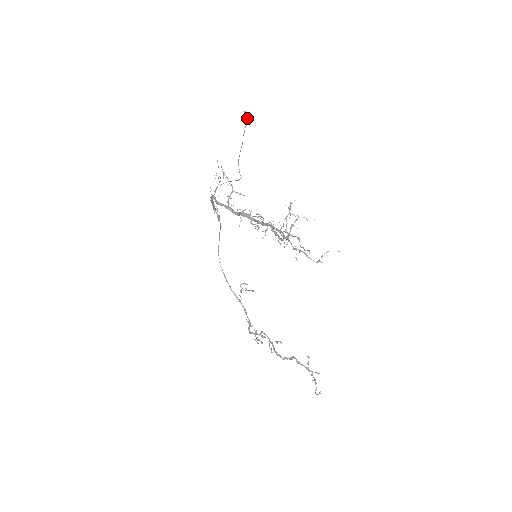
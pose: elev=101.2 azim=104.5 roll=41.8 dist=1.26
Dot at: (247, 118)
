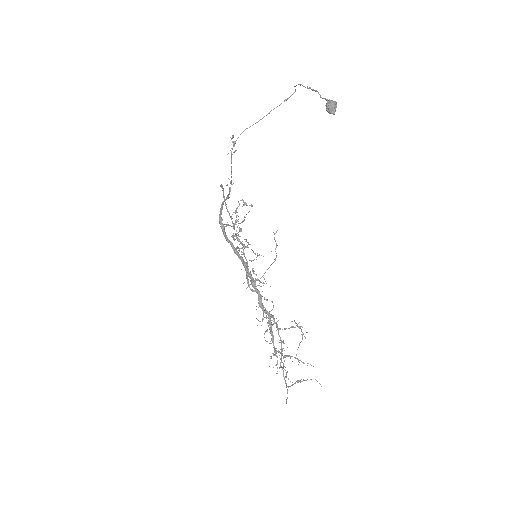
Dot at: occluded
